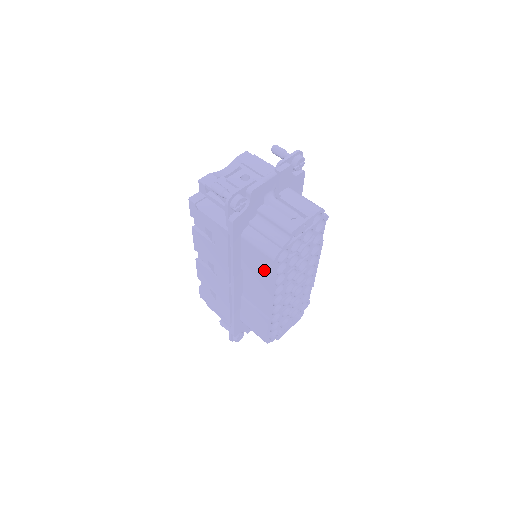
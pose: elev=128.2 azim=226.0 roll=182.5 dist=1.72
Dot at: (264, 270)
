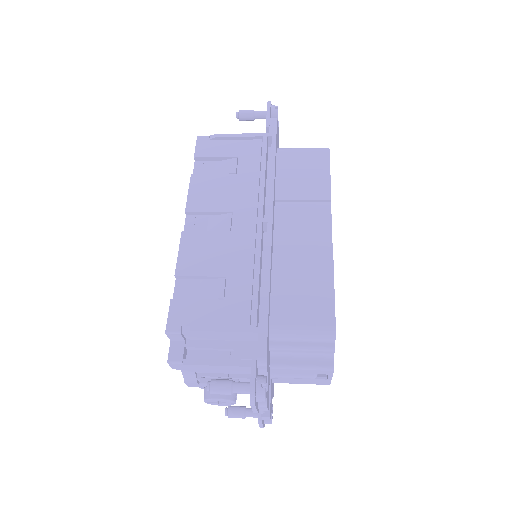
Dot at: (316, 172)
